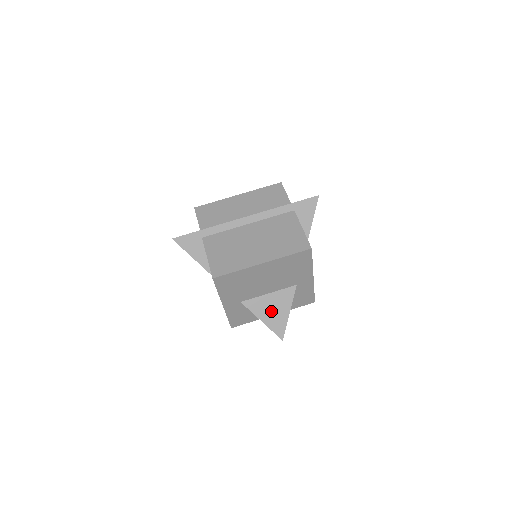
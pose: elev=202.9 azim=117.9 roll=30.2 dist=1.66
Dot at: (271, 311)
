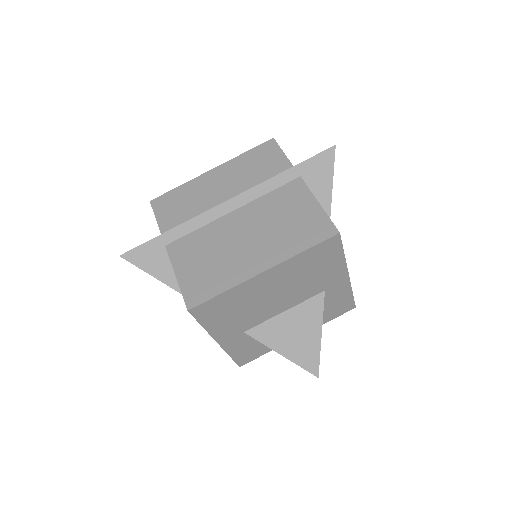
Dot at: (293, 337)
